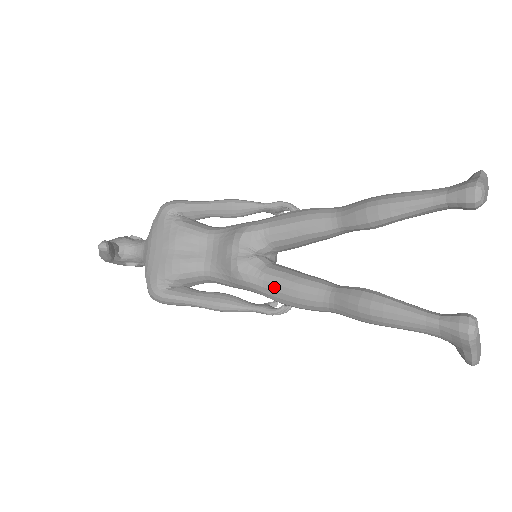
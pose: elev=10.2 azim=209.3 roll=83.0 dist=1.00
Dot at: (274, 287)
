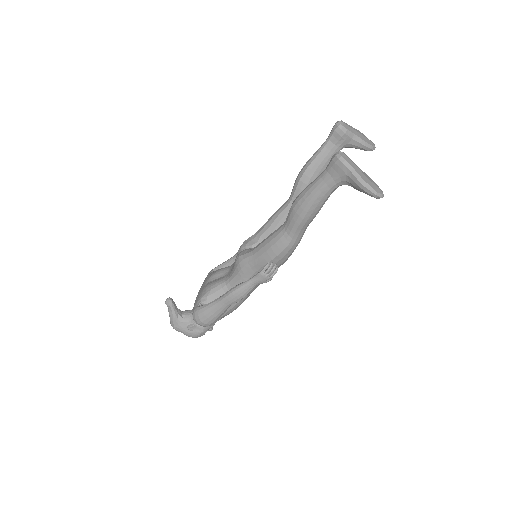
Dot at: (258, 249)
